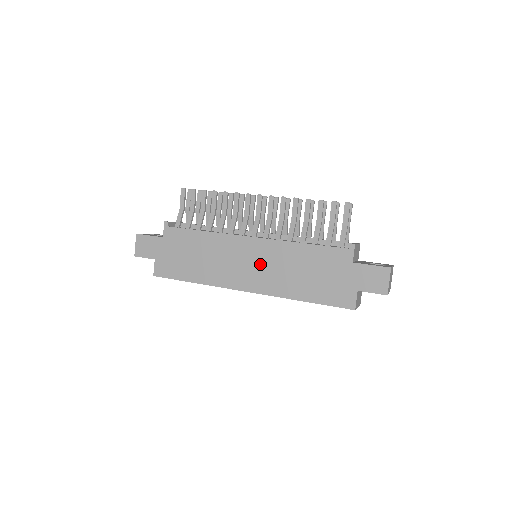
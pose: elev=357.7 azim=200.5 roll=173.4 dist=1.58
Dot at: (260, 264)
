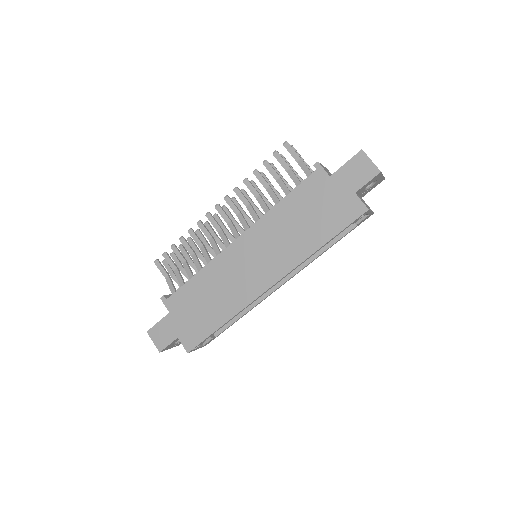
Dot at: (262, 253)
